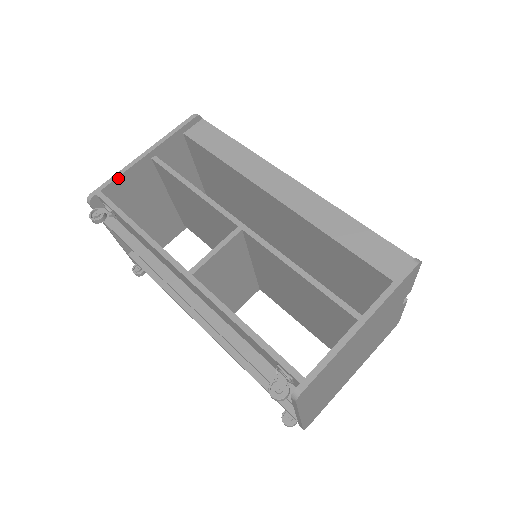
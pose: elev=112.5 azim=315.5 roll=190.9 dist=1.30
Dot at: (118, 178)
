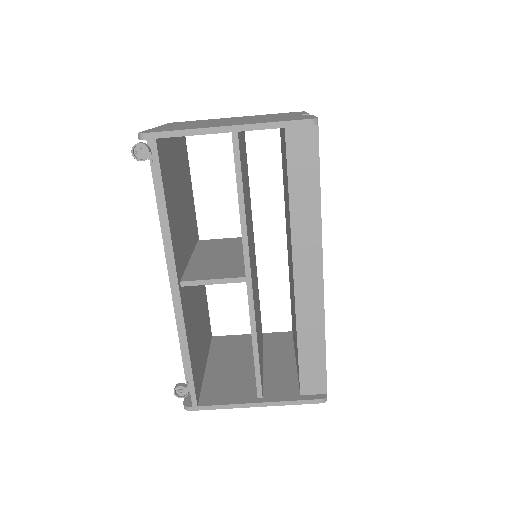
Dot at: occluded
